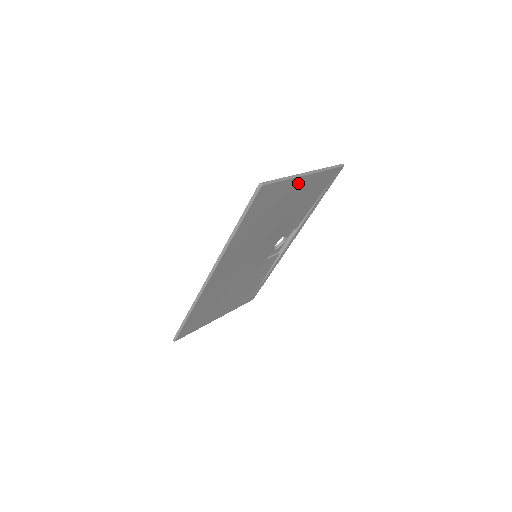
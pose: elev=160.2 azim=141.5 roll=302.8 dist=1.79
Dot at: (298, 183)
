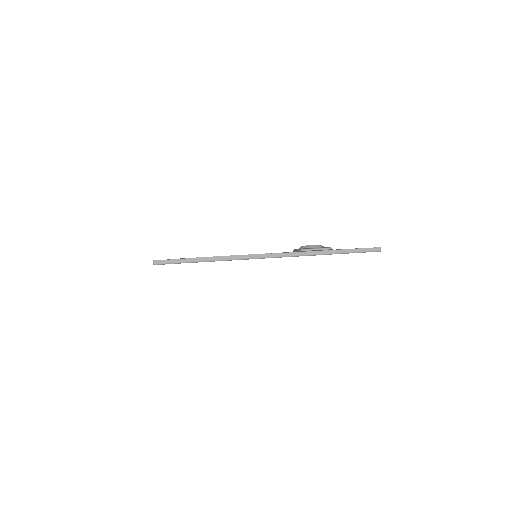
Dot at: occluded
